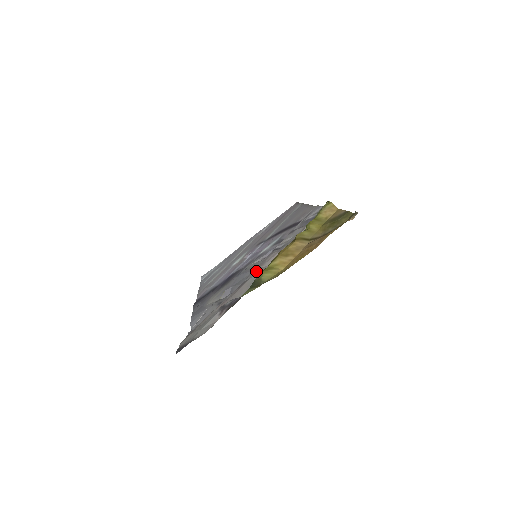
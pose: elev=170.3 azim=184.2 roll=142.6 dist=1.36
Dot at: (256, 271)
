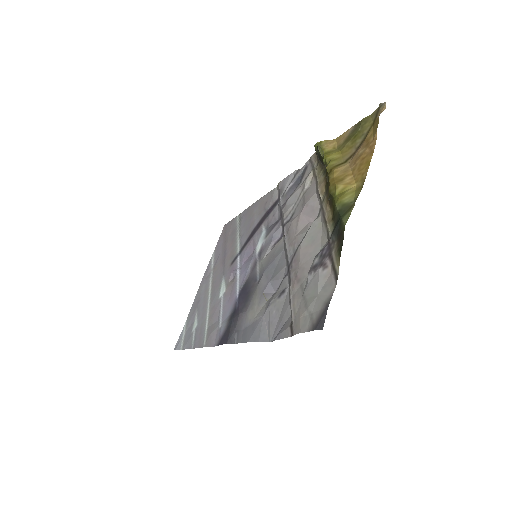
Dot at: (294, 241)
